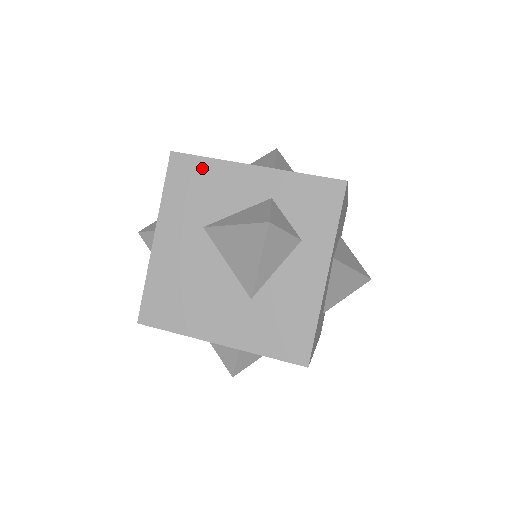
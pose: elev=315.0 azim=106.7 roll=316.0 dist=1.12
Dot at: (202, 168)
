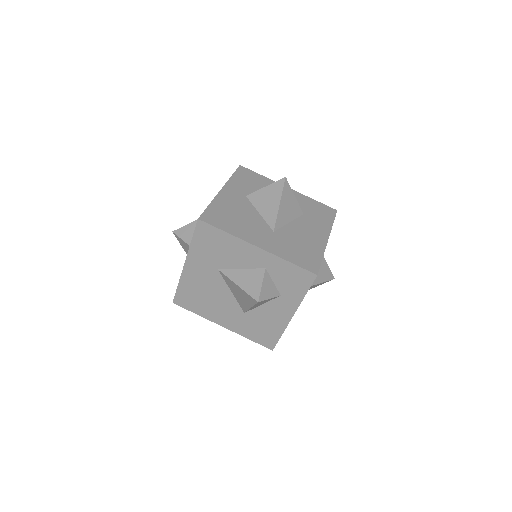
Dot at: (220, 236)
